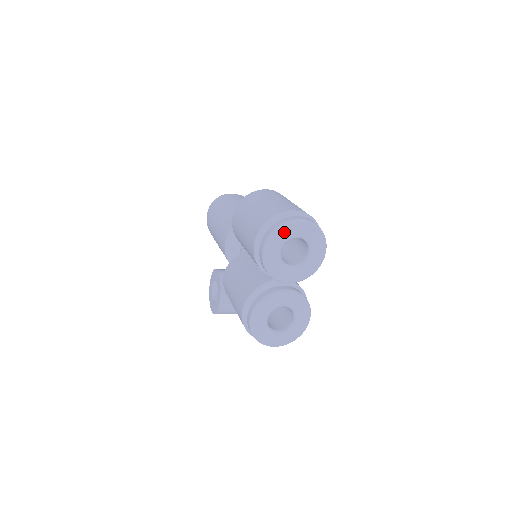
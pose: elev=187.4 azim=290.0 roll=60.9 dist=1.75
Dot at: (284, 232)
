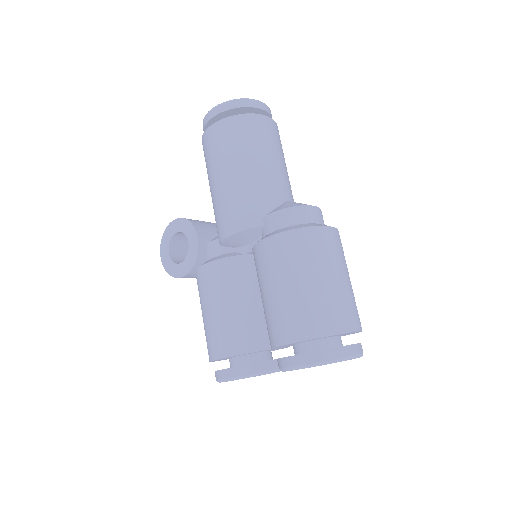
Dot at: occluded
